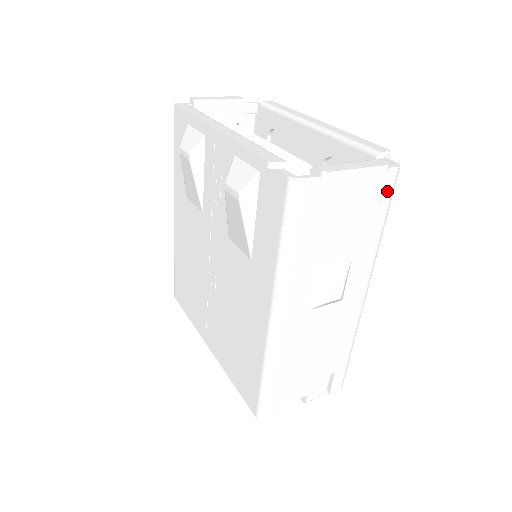
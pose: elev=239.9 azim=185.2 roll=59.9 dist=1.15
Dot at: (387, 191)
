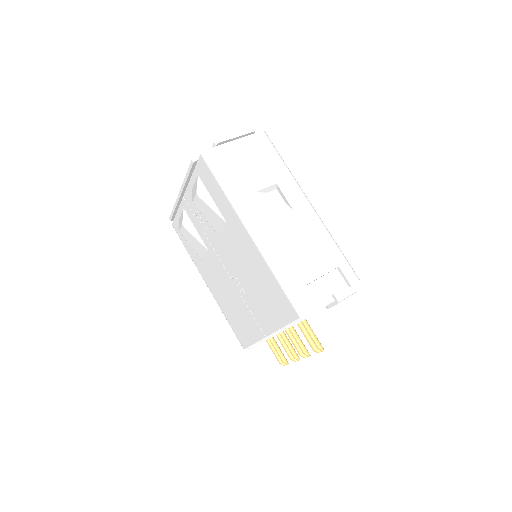
Dot at: (267, 144)
